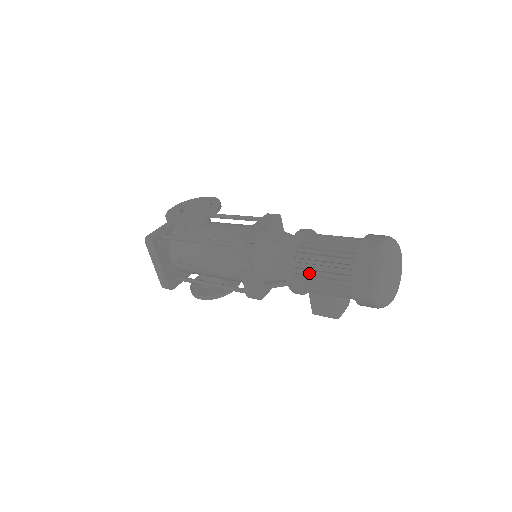
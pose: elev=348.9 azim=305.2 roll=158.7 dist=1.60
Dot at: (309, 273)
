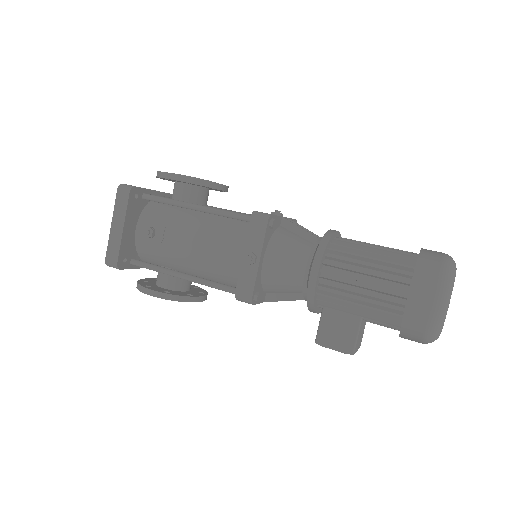
Dot at: (343, 273)
